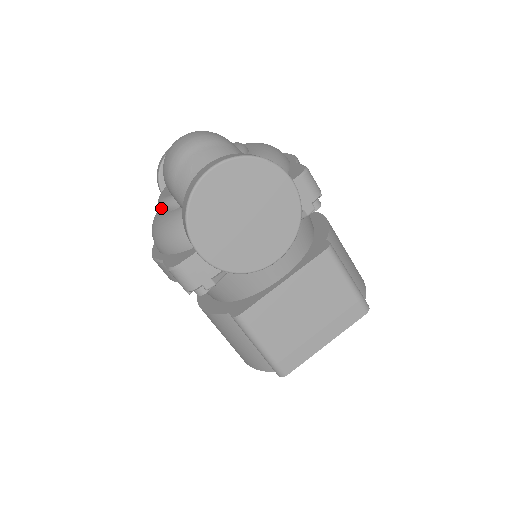
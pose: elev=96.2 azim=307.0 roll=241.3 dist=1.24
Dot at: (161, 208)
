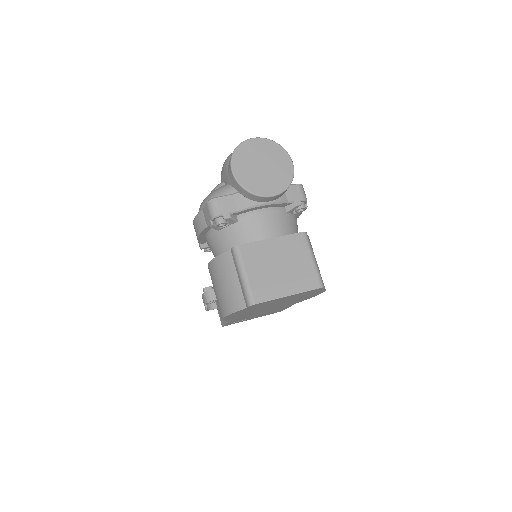
Dot at: occluded
